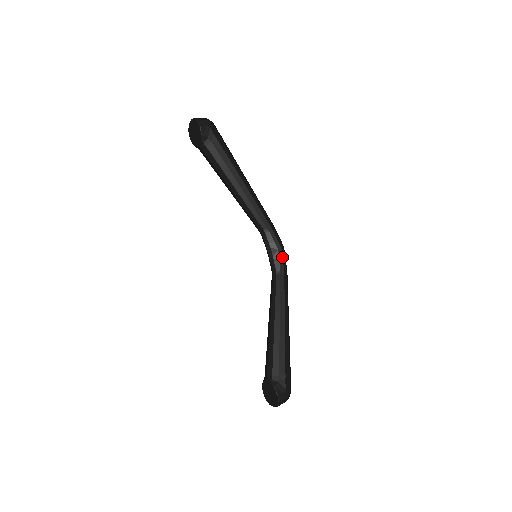
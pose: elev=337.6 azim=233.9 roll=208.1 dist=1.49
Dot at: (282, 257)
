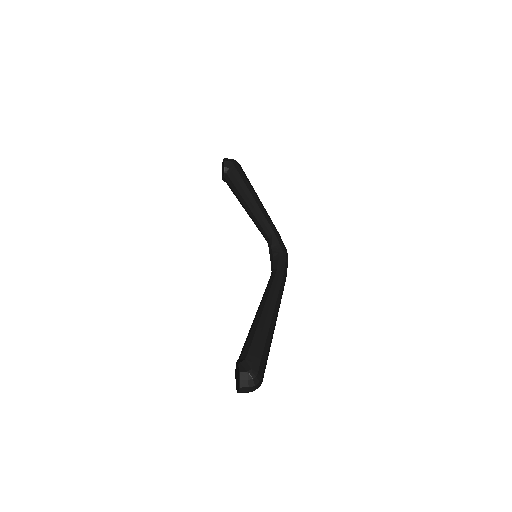
Dot at: (282, 258)
